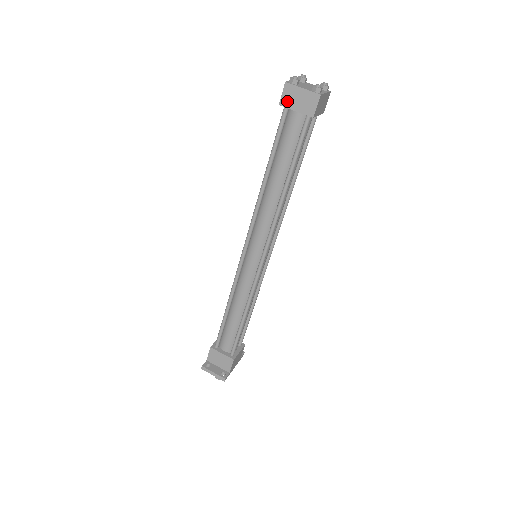
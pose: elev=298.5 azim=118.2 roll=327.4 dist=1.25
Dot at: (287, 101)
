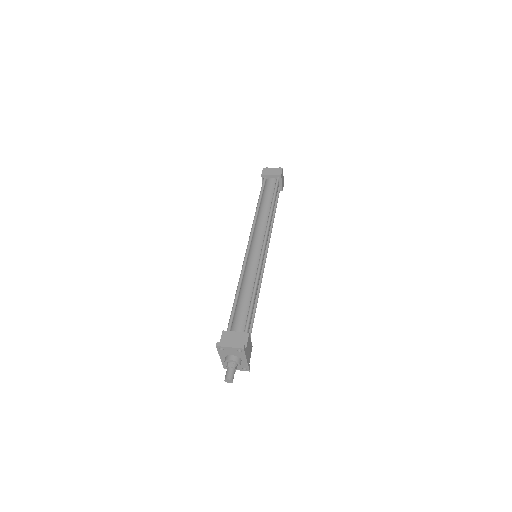
Dot at: (266, 173)
